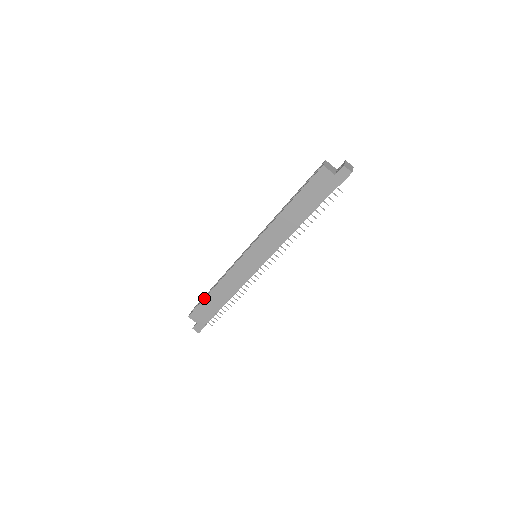
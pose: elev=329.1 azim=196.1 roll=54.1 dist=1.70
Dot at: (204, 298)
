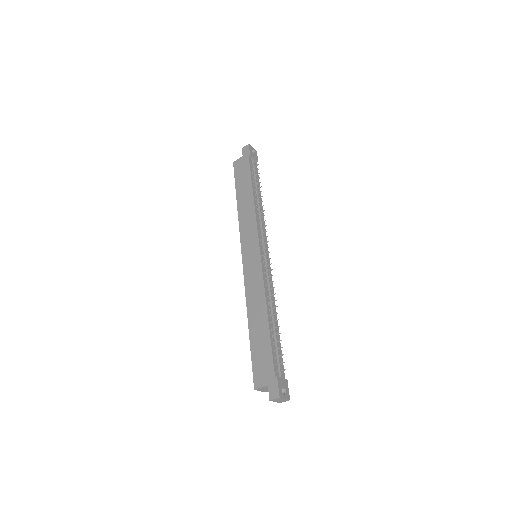
Dot at: occluded
